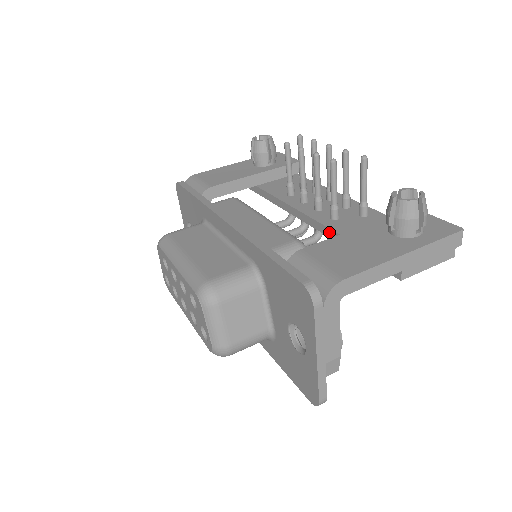
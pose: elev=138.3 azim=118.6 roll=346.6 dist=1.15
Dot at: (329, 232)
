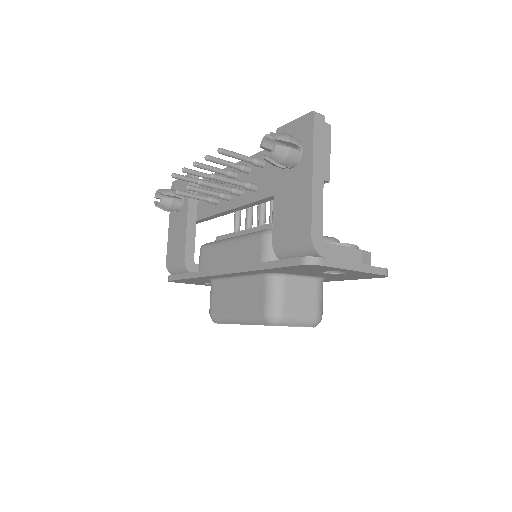
Dot at: (265, 200)
